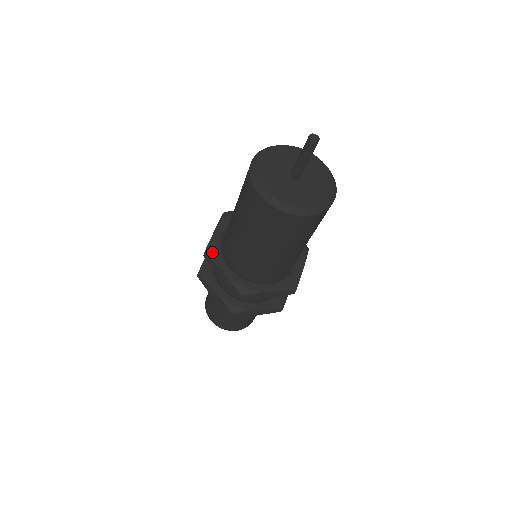
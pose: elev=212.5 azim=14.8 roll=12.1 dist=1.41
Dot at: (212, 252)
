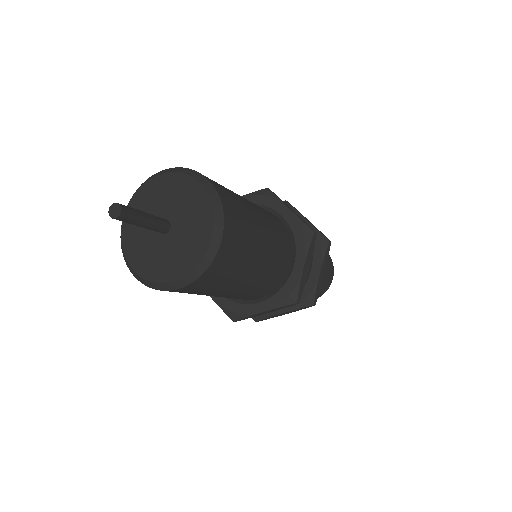
Dot at: occluded
